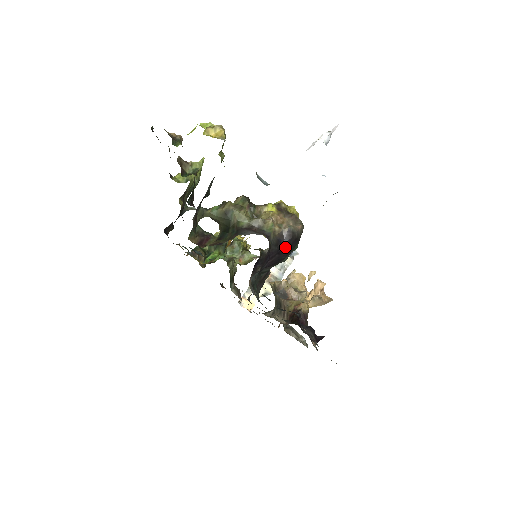
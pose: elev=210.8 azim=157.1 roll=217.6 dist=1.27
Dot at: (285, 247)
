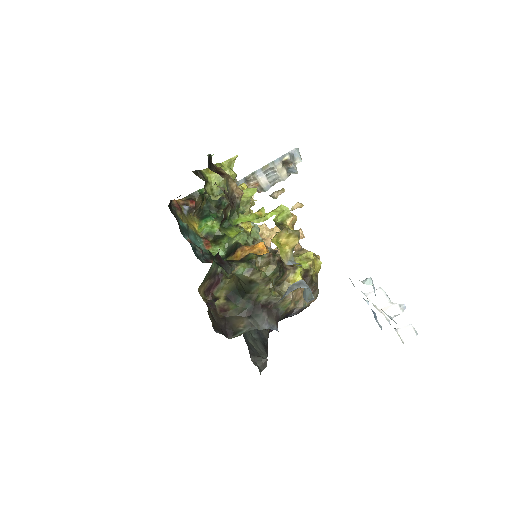
Dot at: (289, 316)
